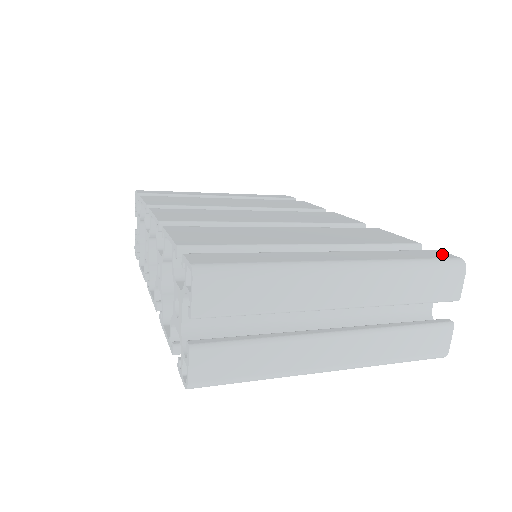
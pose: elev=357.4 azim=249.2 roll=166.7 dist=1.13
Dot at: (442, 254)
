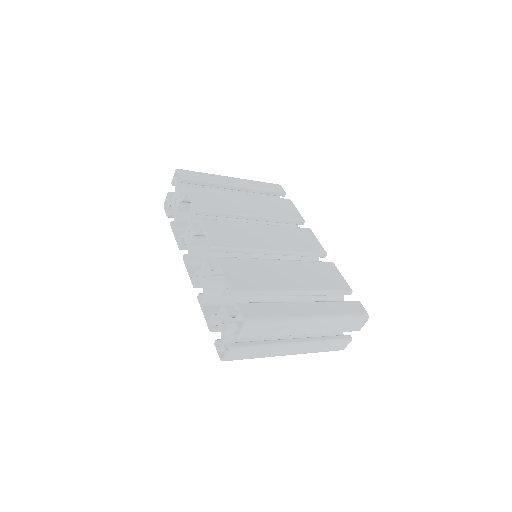
Dot at: (360, 308)
